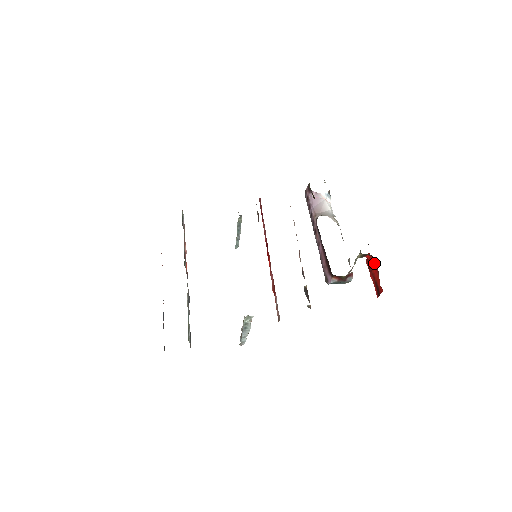
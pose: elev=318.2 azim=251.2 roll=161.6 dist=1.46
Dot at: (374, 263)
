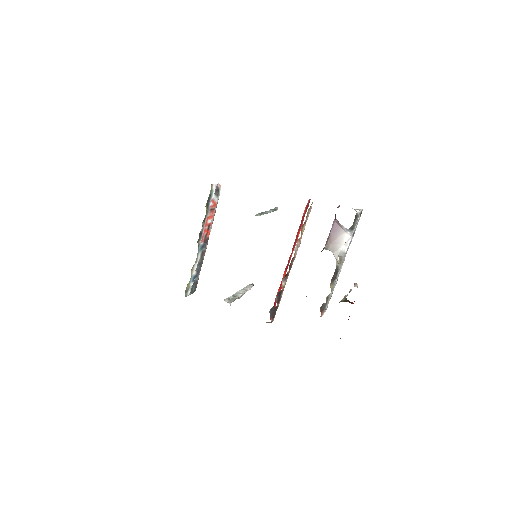
Dot at: occluded
